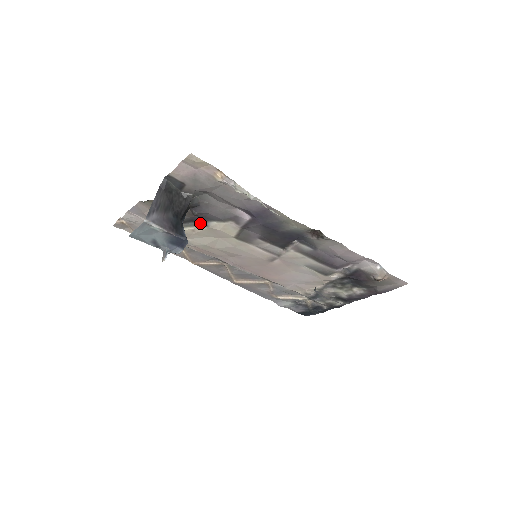
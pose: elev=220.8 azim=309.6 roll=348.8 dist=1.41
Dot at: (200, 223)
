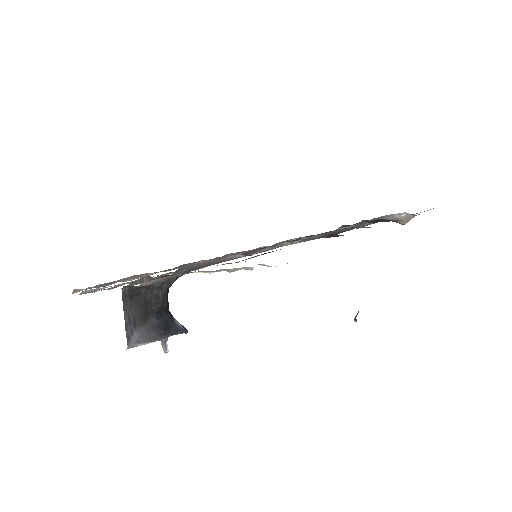
Dot at: occluded
